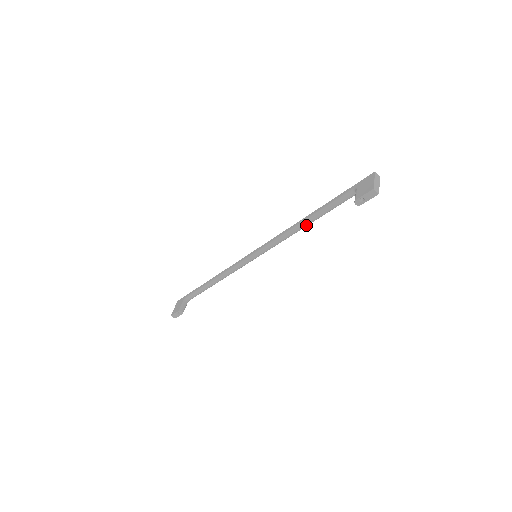
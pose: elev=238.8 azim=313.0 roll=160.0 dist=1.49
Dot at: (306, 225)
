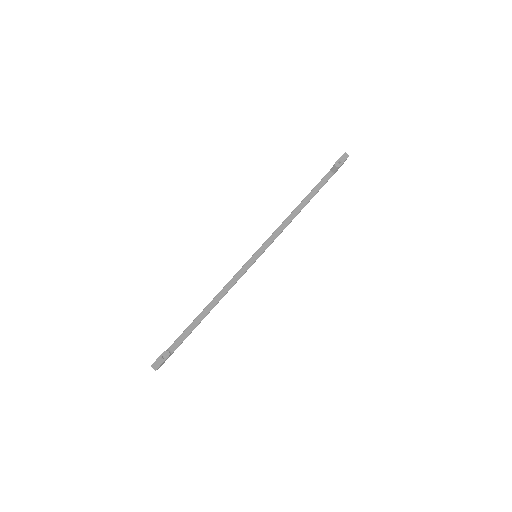
Dot at: (298, 210)
